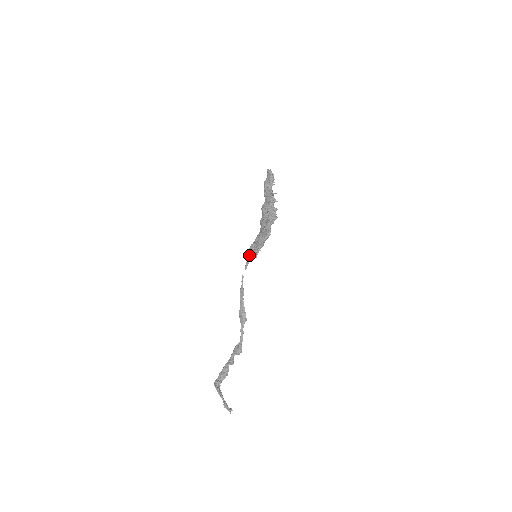
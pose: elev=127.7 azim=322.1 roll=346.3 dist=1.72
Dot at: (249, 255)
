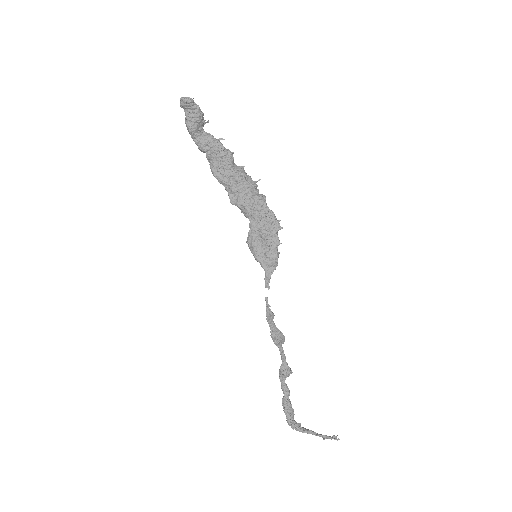
Dot at: (264, 268)
